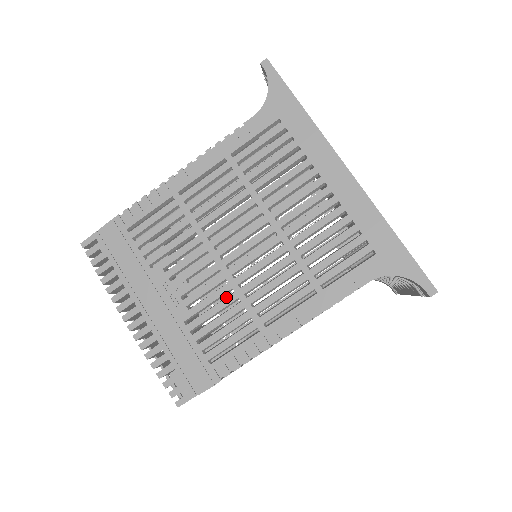
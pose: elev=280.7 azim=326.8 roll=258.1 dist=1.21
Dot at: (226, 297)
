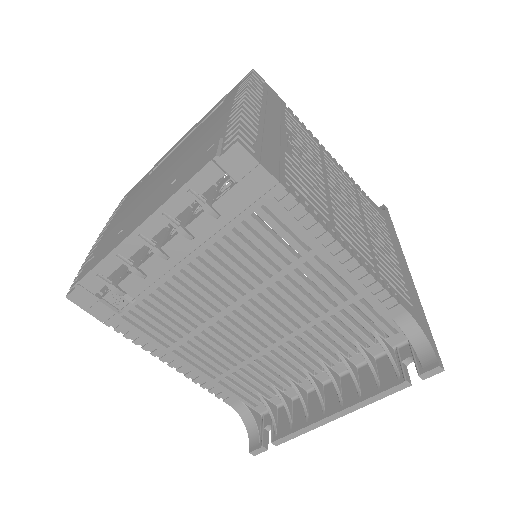
Dot at: (318, 191)
